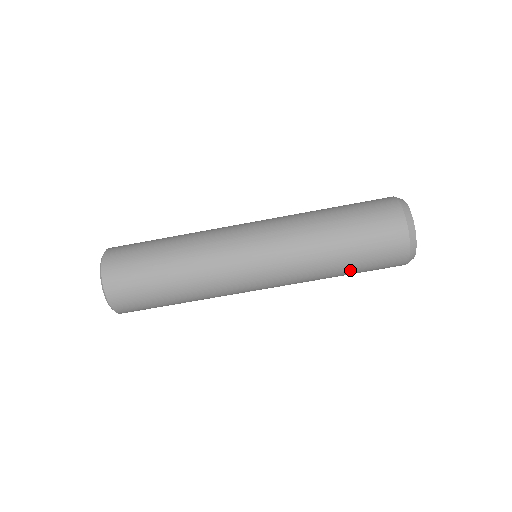
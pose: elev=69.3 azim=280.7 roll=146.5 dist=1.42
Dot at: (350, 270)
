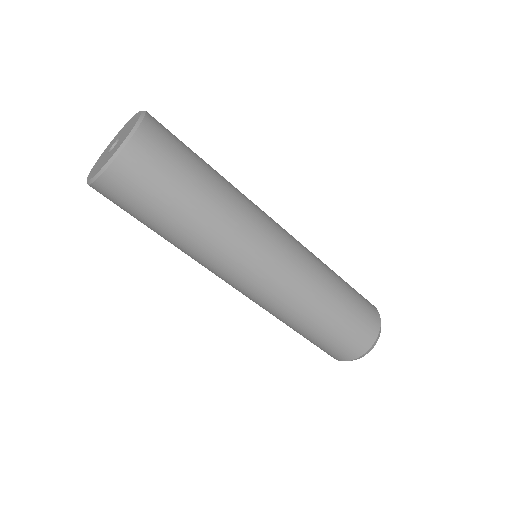
Dot at: occluded
